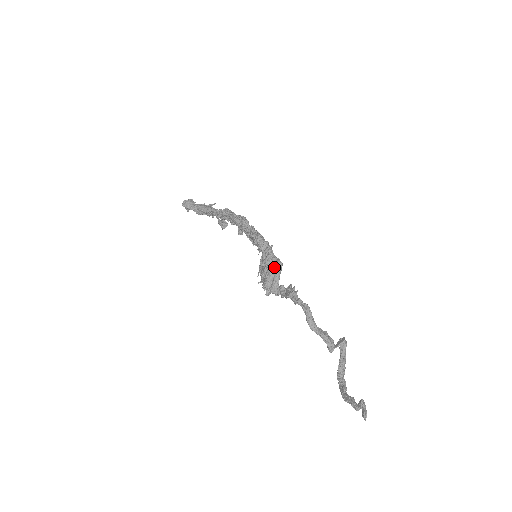
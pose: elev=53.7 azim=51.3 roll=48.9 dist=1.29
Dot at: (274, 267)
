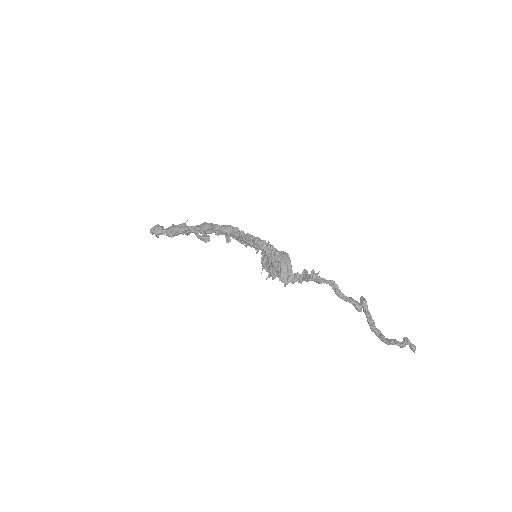
Dot at: (283, 260)
